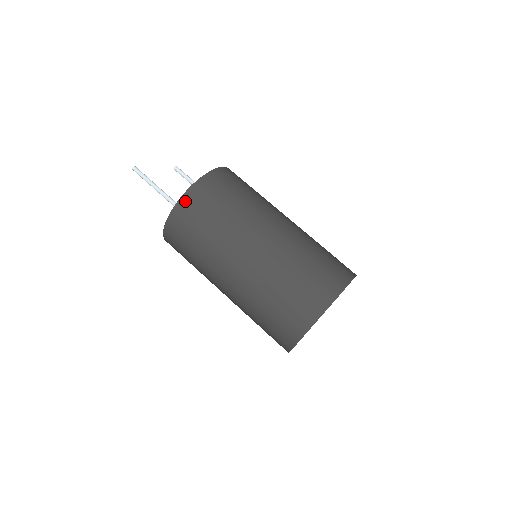
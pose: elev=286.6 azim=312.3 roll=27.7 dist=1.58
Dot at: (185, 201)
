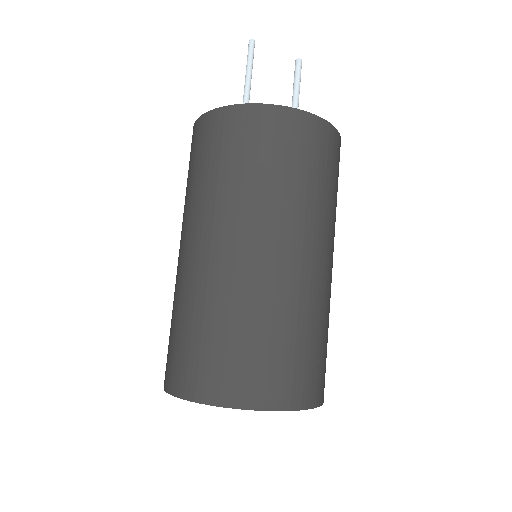
Dot at: (193, 132)
